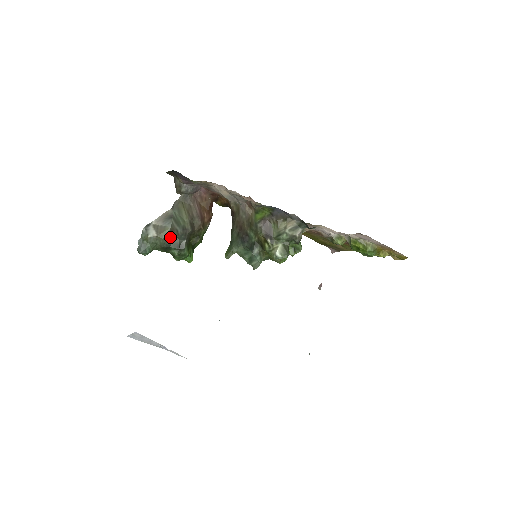
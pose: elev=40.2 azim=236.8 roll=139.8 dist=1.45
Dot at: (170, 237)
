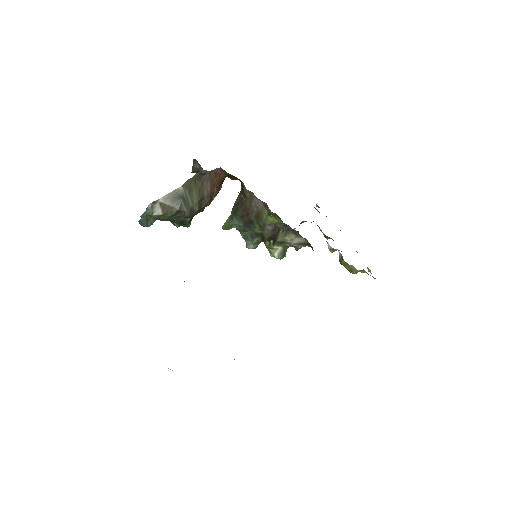
Dot at: (175, 215)
